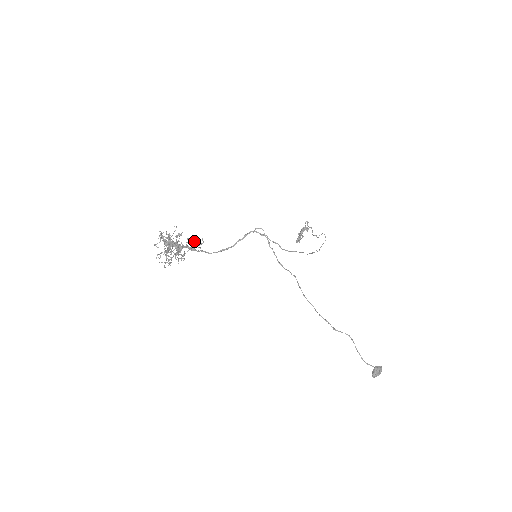
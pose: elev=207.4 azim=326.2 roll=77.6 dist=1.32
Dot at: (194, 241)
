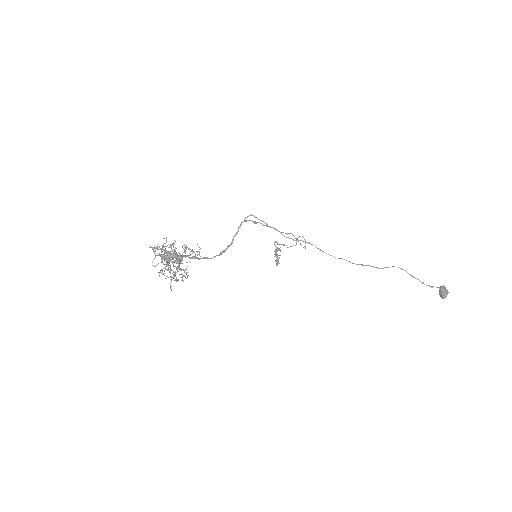
Dot at: occluded
